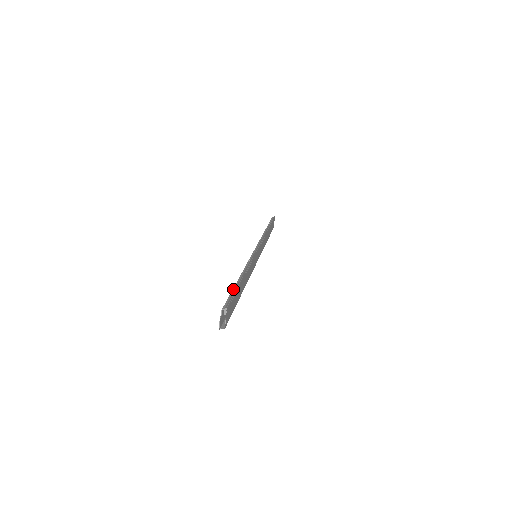
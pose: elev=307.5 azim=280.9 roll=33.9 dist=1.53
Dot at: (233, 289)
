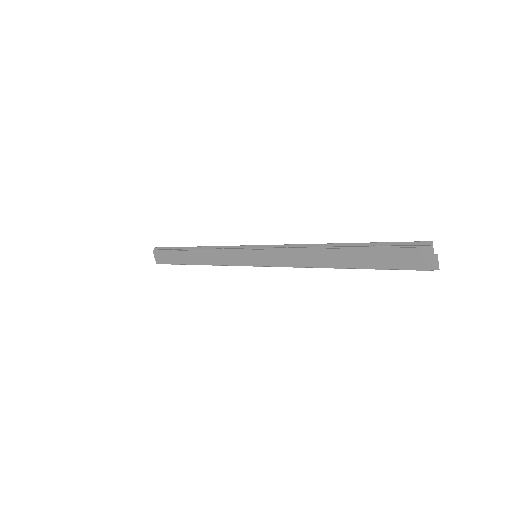
Dot at: (374, 245)
